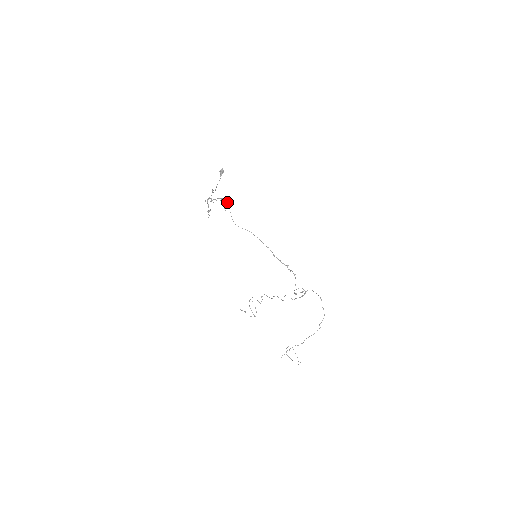
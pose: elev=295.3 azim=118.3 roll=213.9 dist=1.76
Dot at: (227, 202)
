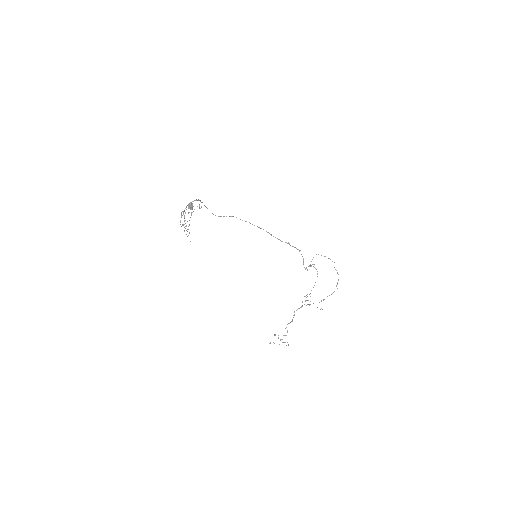
Dot at: (199, 200)
